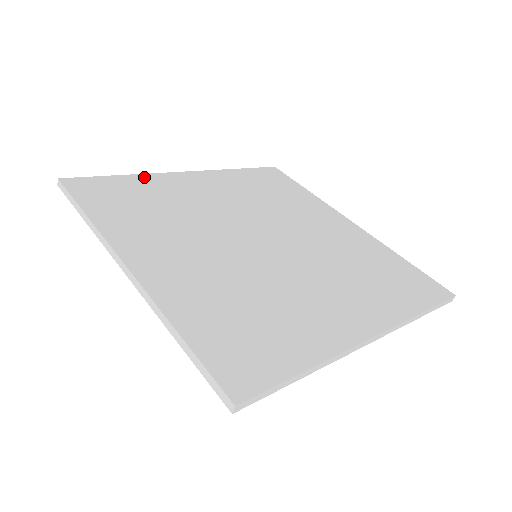
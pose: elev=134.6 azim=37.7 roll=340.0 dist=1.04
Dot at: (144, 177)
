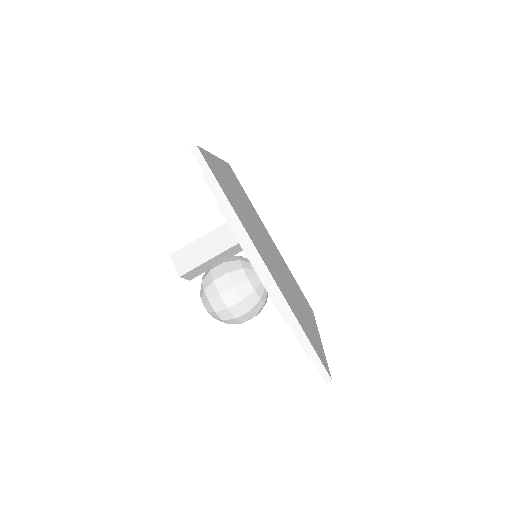
Dot at: occluded
